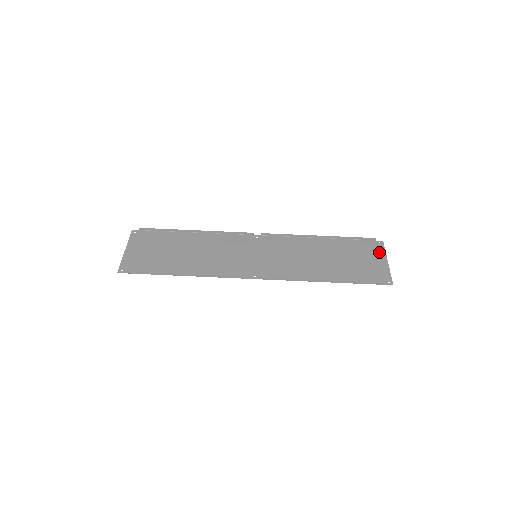
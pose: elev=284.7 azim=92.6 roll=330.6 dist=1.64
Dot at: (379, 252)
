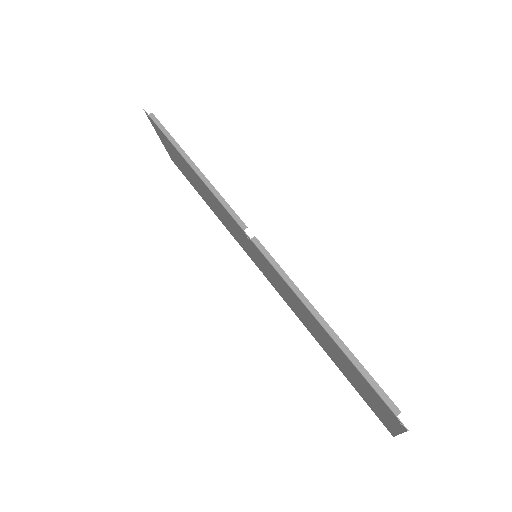
Dot at: (389, 424)
